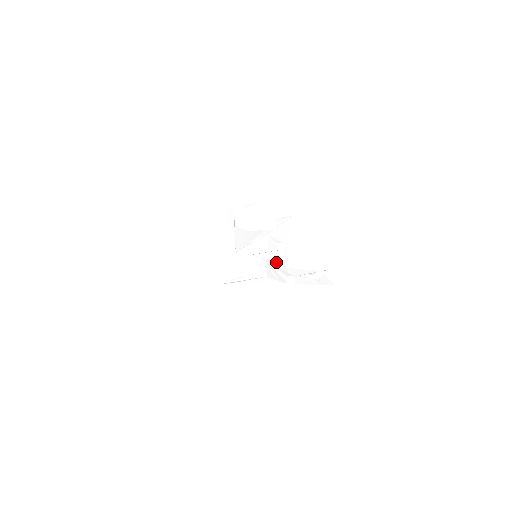
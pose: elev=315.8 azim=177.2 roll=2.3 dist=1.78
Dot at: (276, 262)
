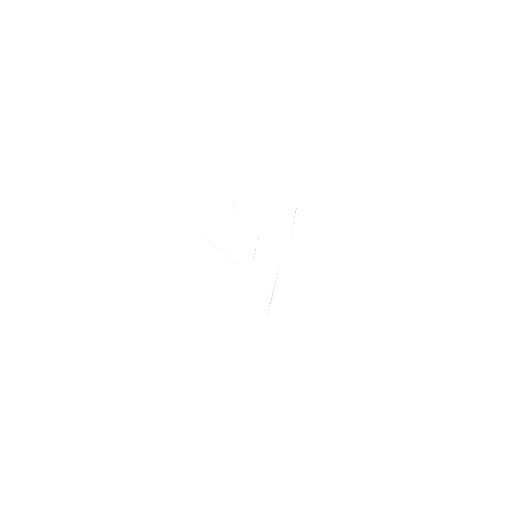
Dot at: (270, 244)
